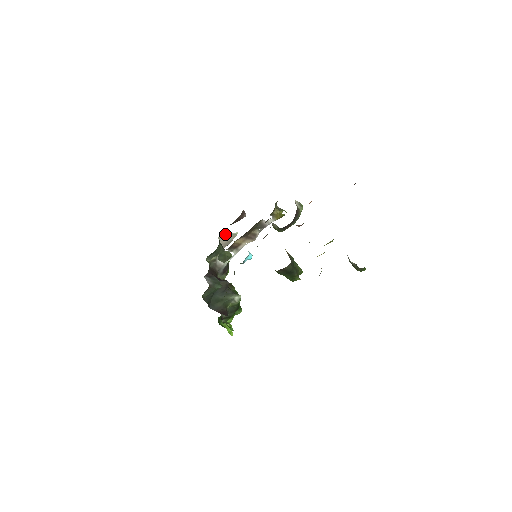
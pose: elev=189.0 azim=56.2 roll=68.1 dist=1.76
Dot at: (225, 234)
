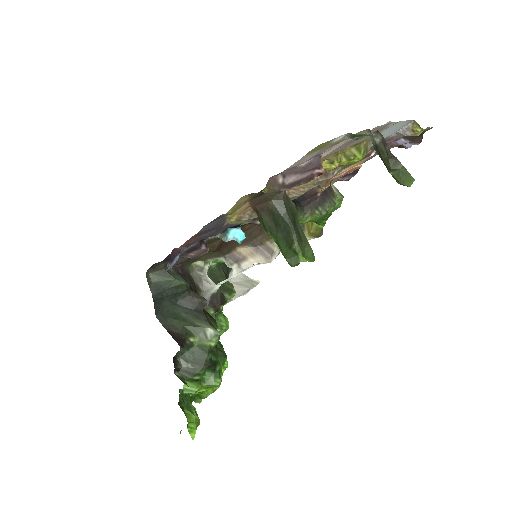
Dot at: (240, 276)
